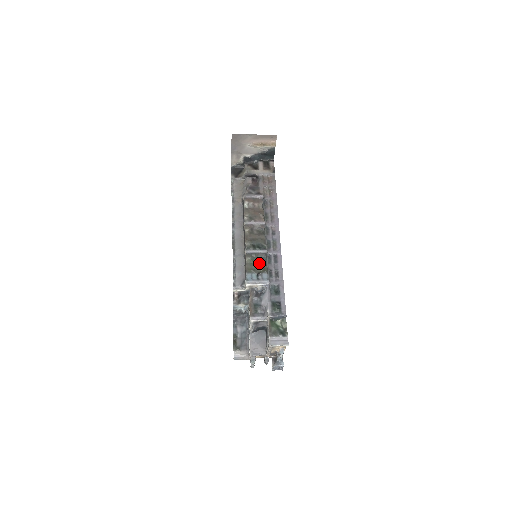
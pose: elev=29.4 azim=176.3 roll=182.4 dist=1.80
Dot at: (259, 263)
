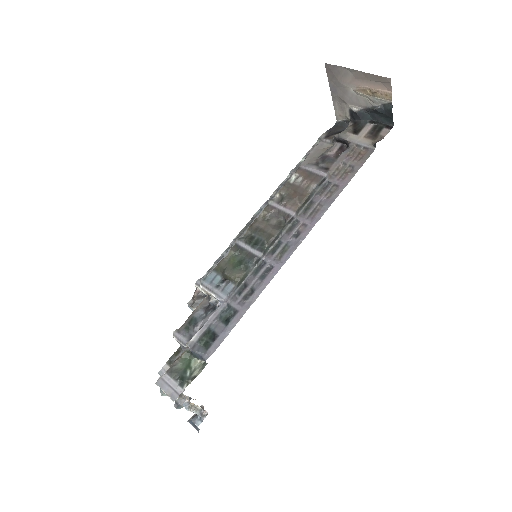
Dot at: (236, 265)
